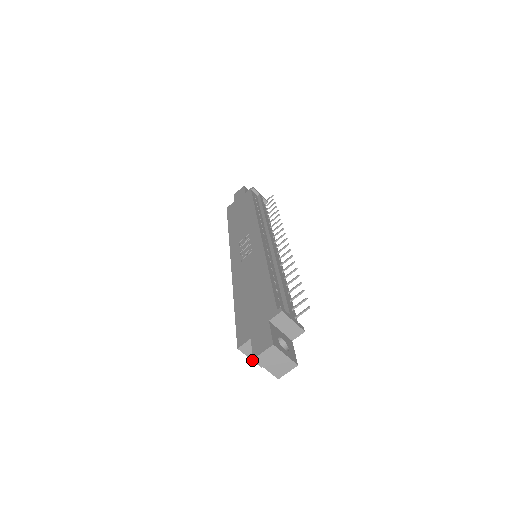
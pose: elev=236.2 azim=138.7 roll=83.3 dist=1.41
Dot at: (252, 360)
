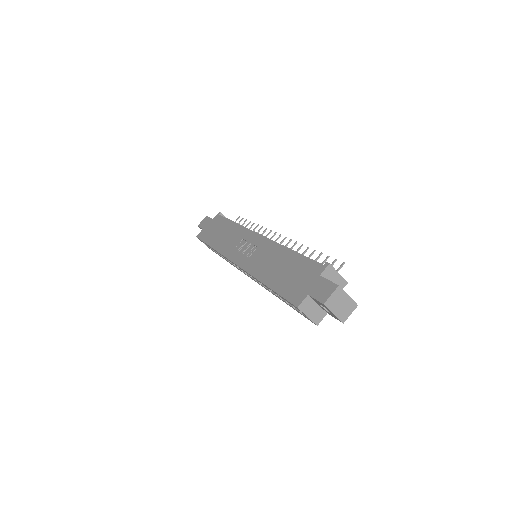
Dot at: (309, 319)
